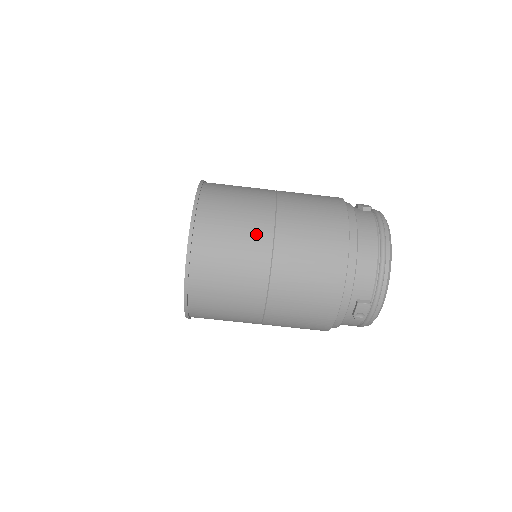
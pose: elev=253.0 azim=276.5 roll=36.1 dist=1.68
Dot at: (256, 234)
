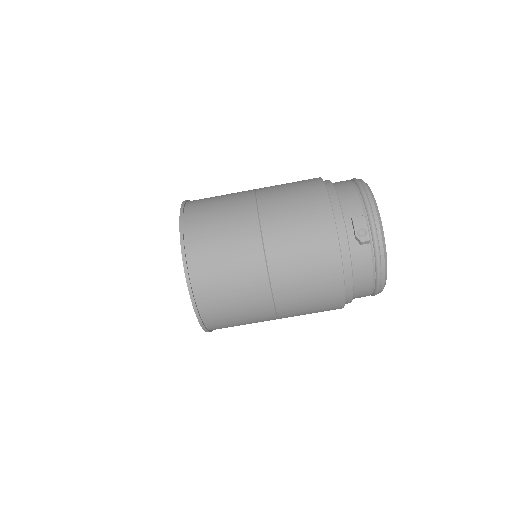
Dot at: (239, 195)
